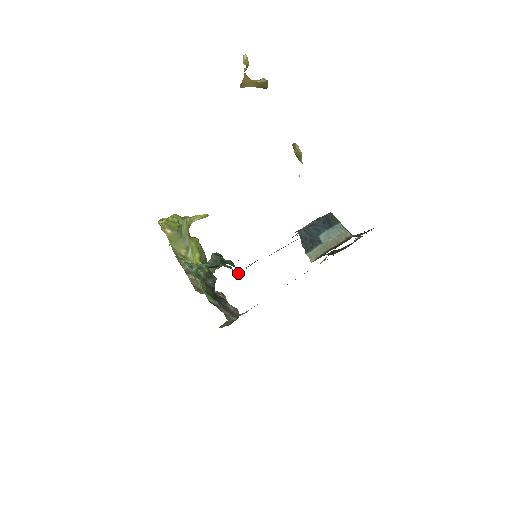
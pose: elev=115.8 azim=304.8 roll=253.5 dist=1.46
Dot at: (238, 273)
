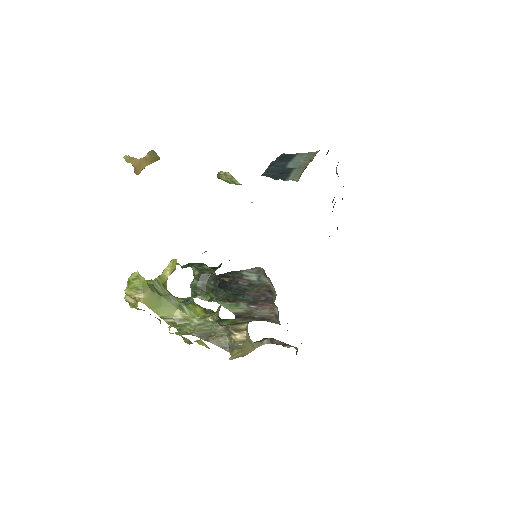
Dot at: occluded
